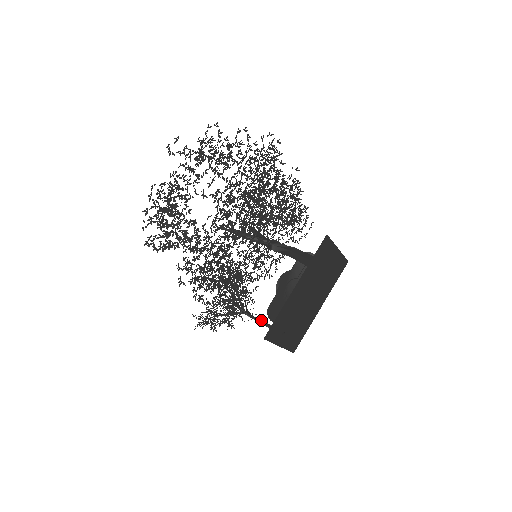
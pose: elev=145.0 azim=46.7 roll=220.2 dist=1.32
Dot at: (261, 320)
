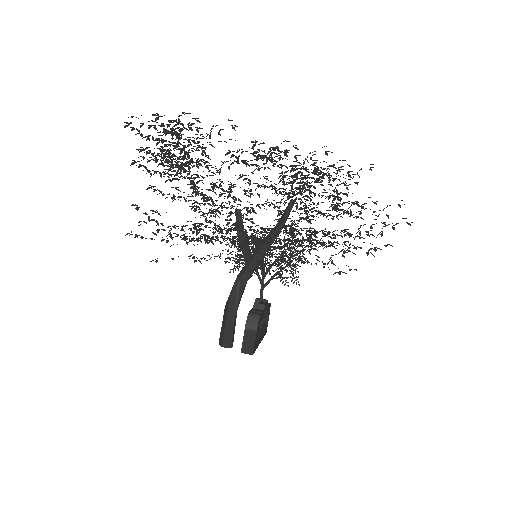
Dot at: occluded
